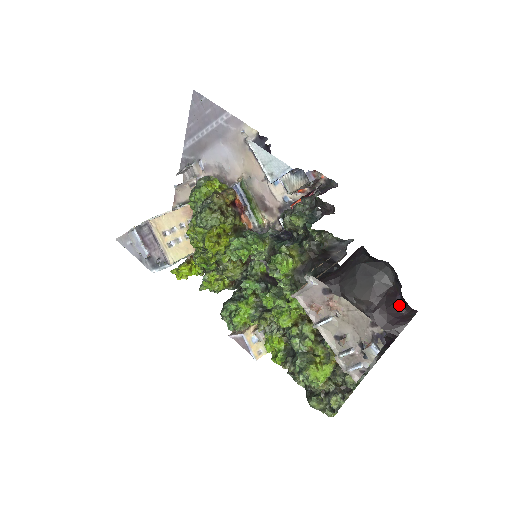
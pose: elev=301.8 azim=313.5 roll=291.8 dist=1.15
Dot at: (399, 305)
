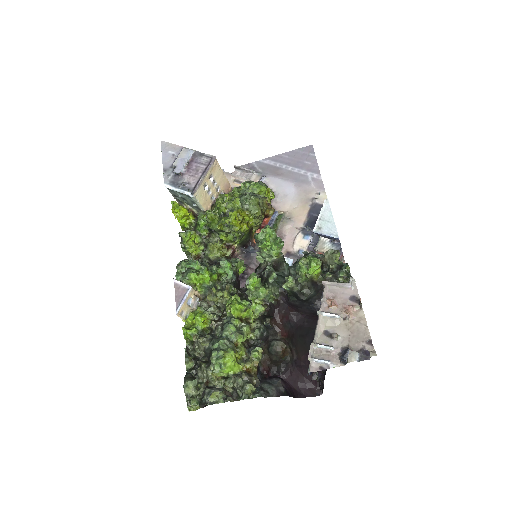
Dot at: occluded
